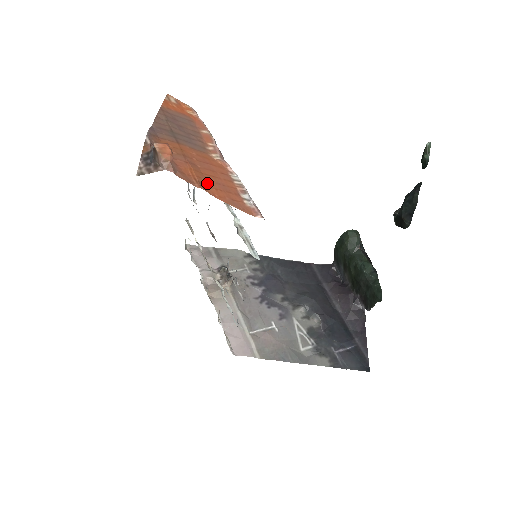
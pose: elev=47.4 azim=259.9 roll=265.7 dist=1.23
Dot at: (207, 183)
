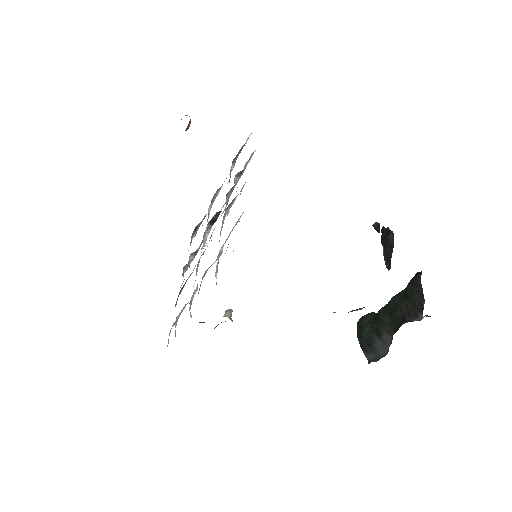
Dot at: occluded
